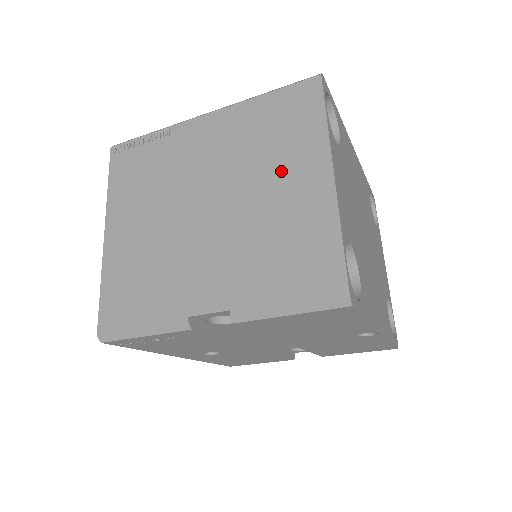
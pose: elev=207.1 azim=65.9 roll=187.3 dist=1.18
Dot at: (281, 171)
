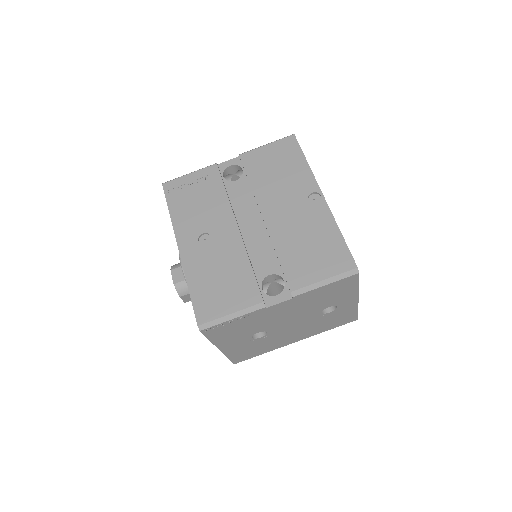
Dot at: occluded
